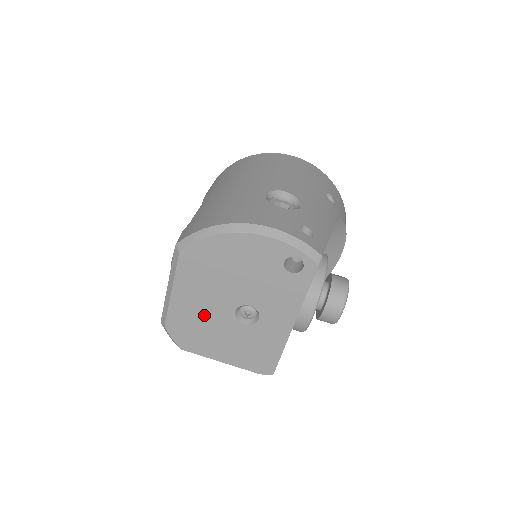
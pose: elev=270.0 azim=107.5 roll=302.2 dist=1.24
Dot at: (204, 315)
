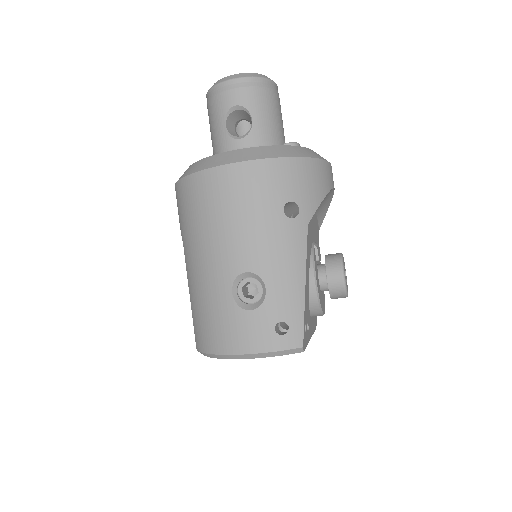
Dot at: occluded
